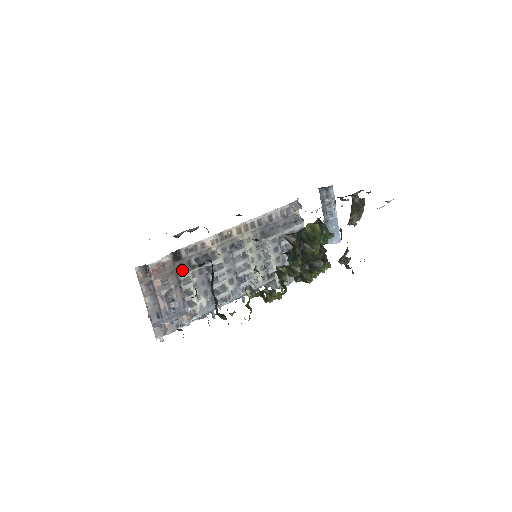
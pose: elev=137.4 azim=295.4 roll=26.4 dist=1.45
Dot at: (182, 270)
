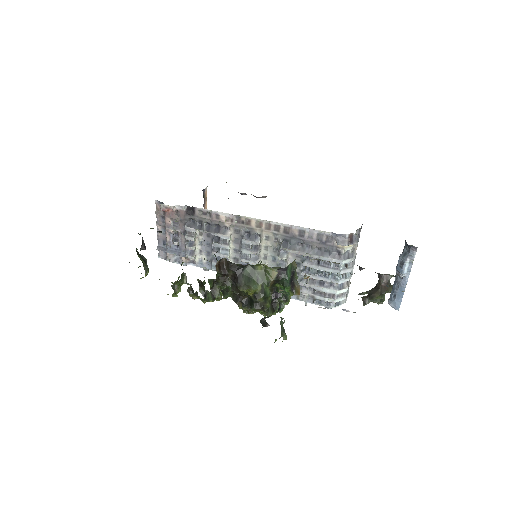
Dot at: (191, 224)
